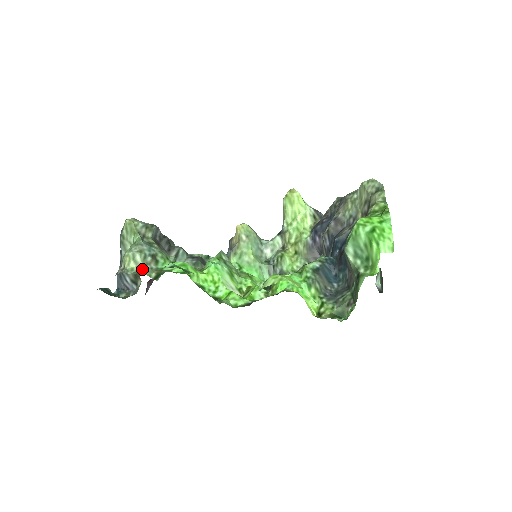
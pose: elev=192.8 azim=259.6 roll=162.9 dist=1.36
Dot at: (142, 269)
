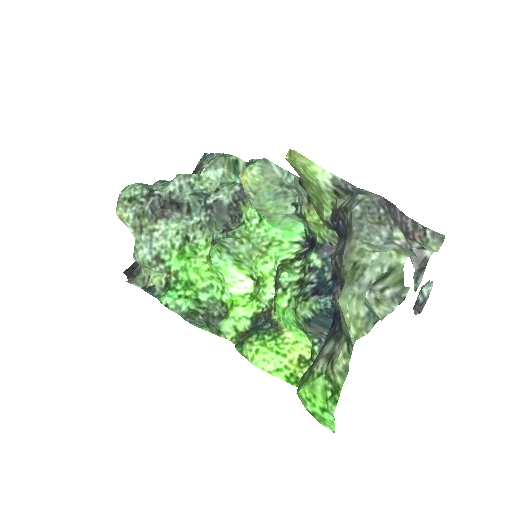
Dot at: (153, 273)
